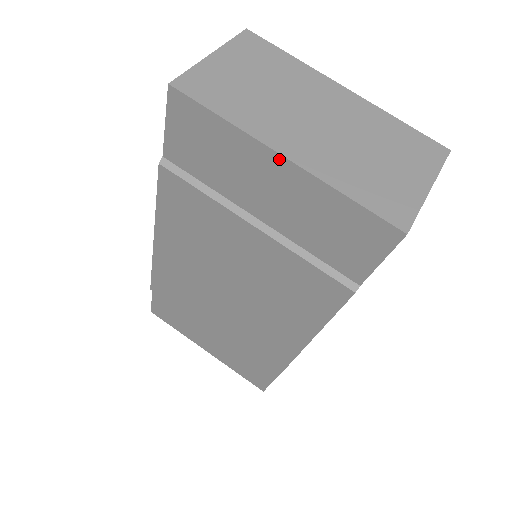
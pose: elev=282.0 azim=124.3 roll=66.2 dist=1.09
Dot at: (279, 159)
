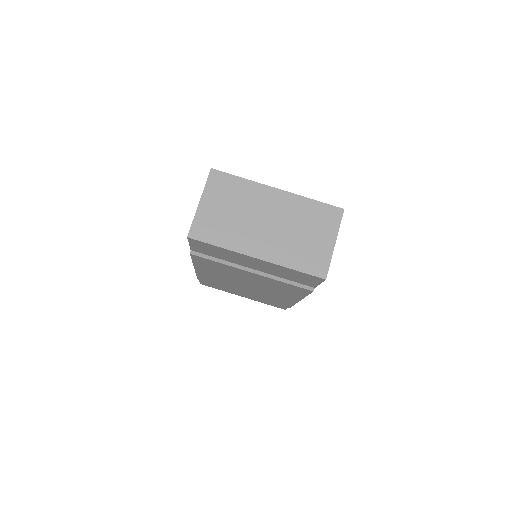
Dot at: (255, 259)
